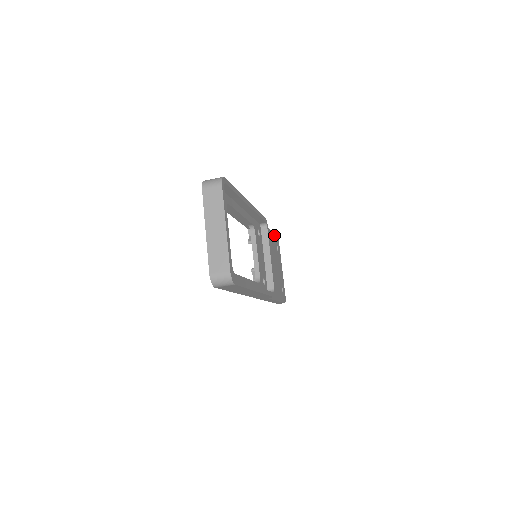
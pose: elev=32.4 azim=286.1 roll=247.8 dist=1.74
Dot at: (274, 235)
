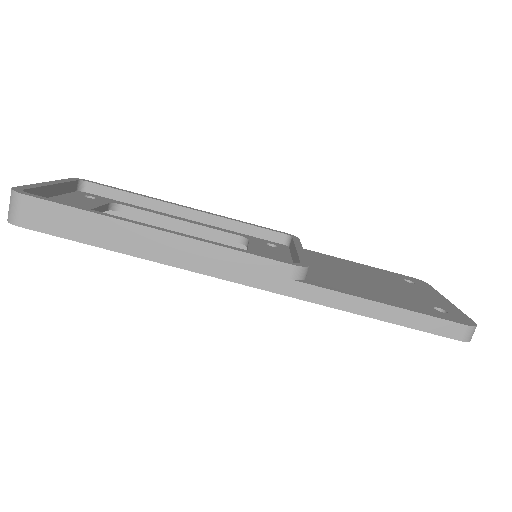
Dot at: (389, 272)
